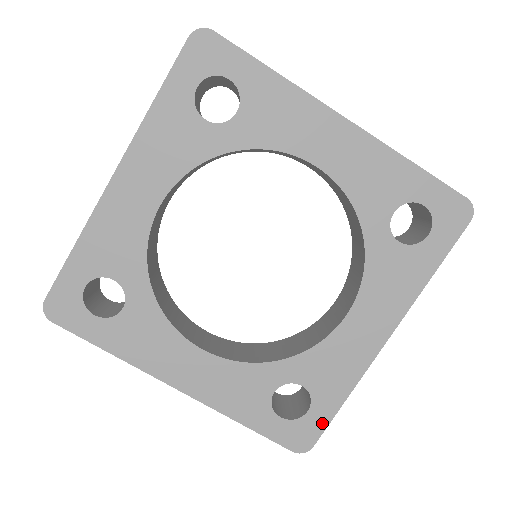
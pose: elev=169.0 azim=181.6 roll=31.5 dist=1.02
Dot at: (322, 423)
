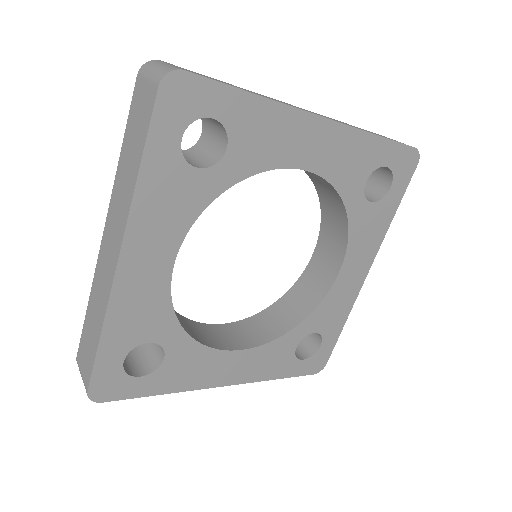
Dot at: (331, 347)
